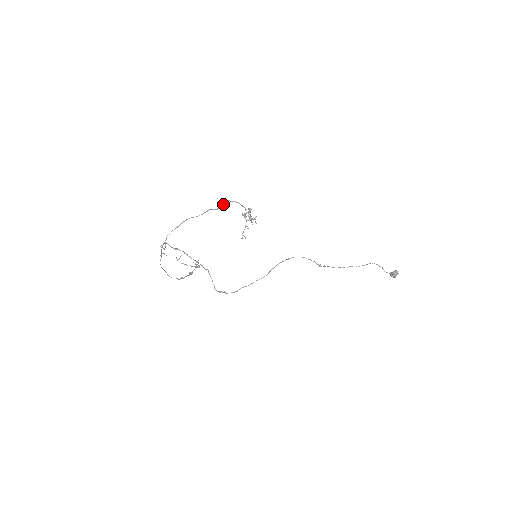
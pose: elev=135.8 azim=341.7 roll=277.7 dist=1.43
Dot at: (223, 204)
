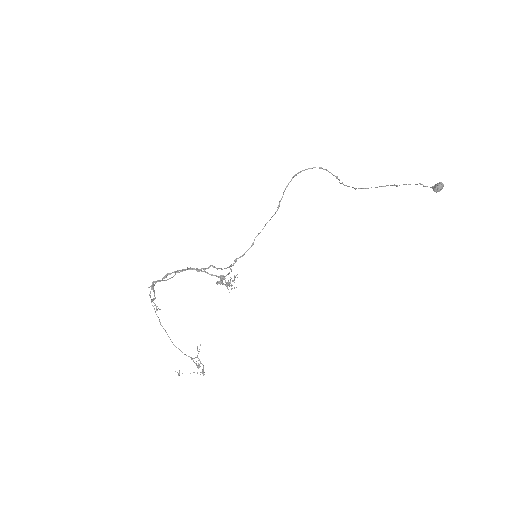
Dot at: (187, 268)
